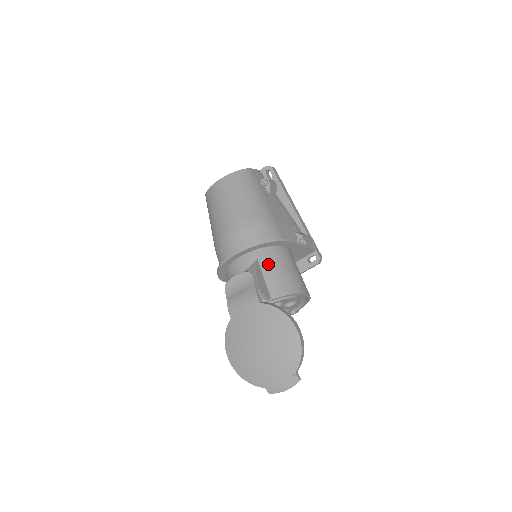
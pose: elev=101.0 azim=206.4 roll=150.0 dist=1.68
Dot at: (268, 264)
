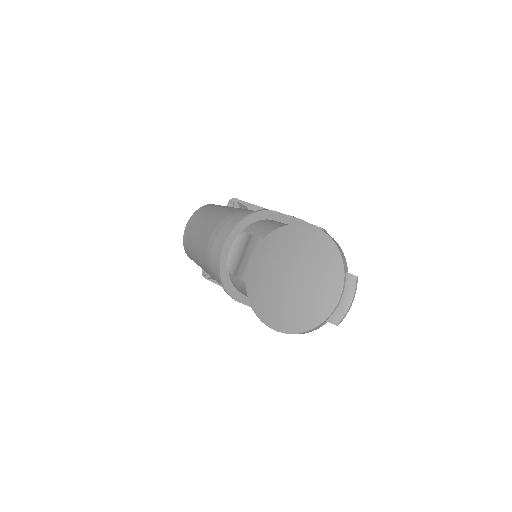
Dot at: (261, 230)
